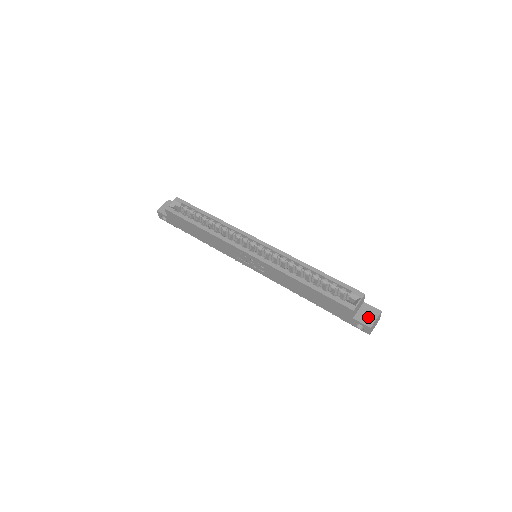
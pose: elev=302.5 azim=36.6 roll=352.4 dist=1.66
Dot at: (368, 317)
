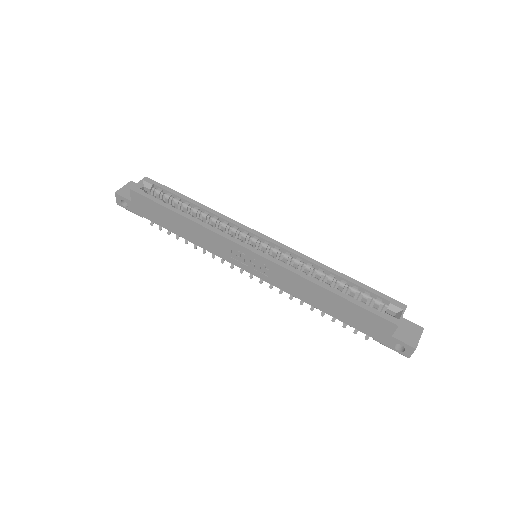
Dot at: (410, 335)
